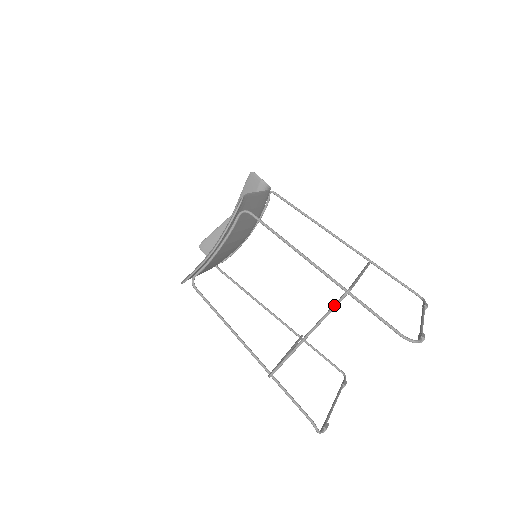
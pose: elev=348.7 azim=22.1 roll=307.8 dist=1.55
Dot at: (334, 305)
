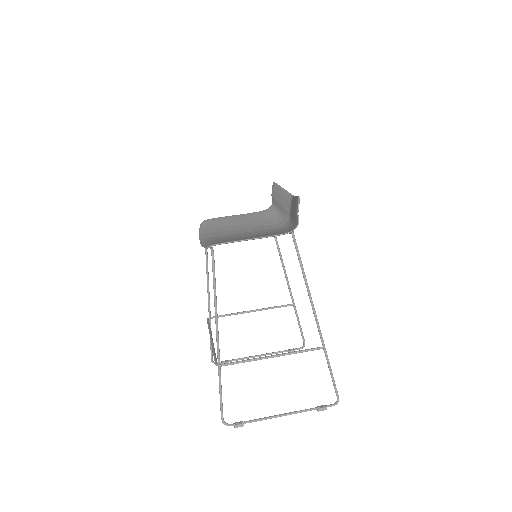
Dot at: (214, 357)
